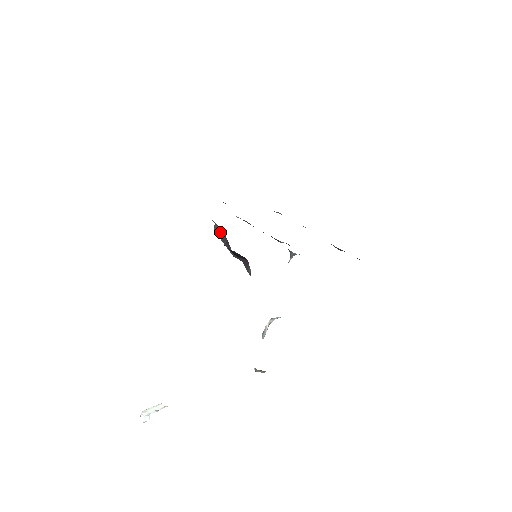
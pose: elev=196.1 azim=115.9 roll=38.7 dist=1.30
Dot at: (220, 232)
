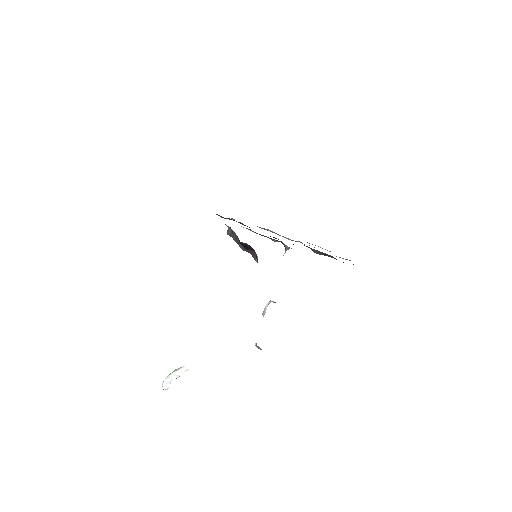
Dot at: (232, 233)
